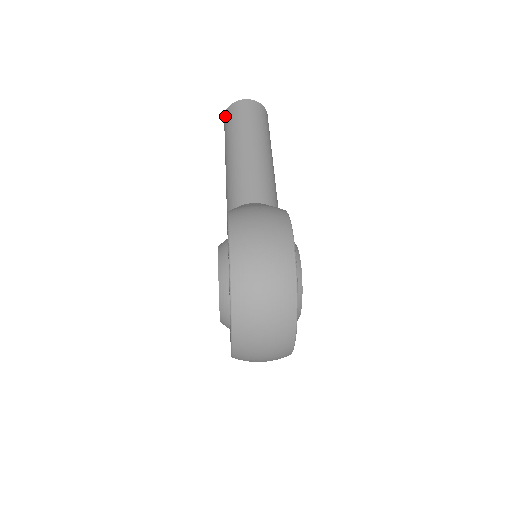
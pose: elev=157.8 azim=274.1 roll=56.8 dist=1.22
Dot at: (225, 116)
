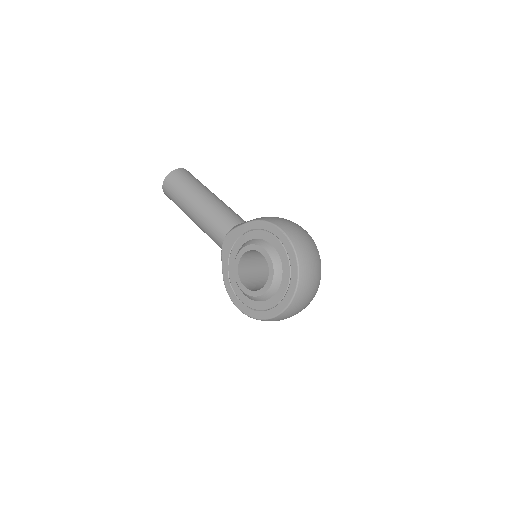
Dot at: (169, 179)
